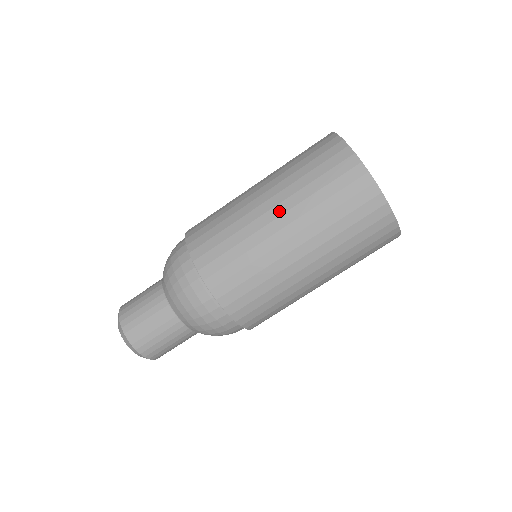
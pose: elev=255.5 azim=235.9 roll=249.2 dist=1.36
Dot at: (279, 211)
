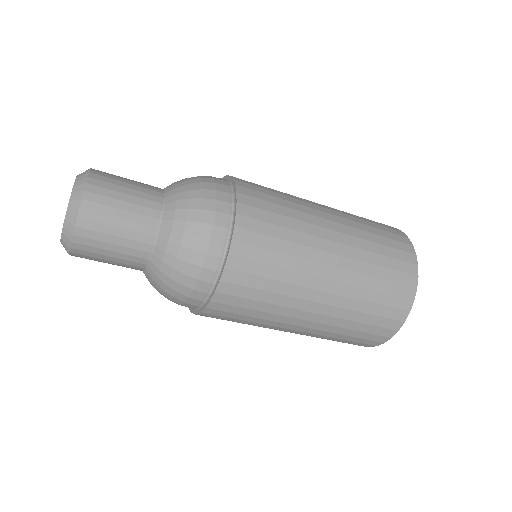
Dot at: (332, 288)
